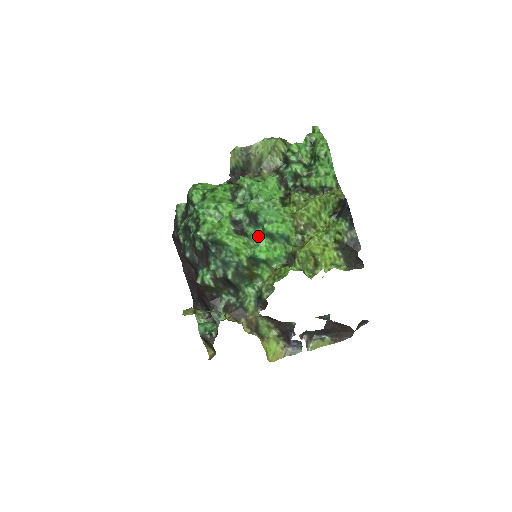
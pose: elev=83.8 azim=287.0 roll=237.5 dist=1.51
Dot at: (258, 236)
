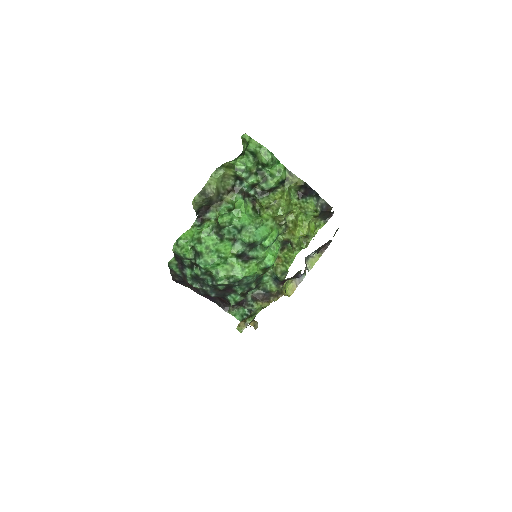
Dot at: (262, 253)
